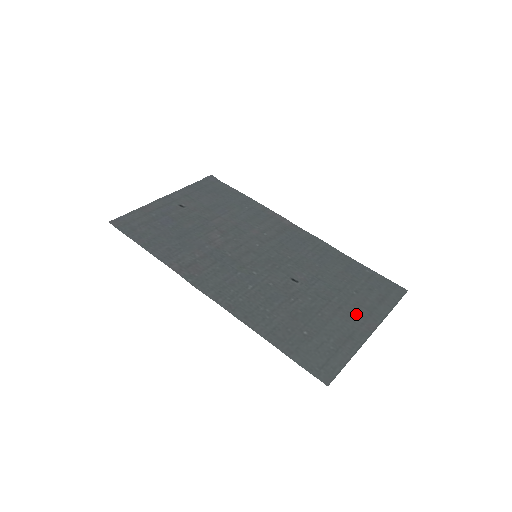
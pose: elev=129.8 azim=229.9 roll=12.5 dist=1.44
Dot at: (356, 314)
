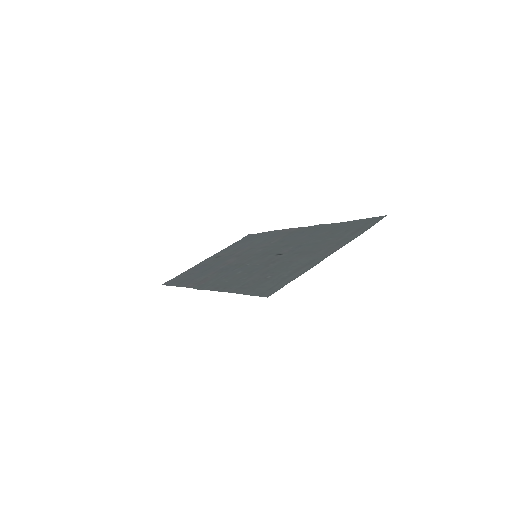
Dot at: (324, 249)
